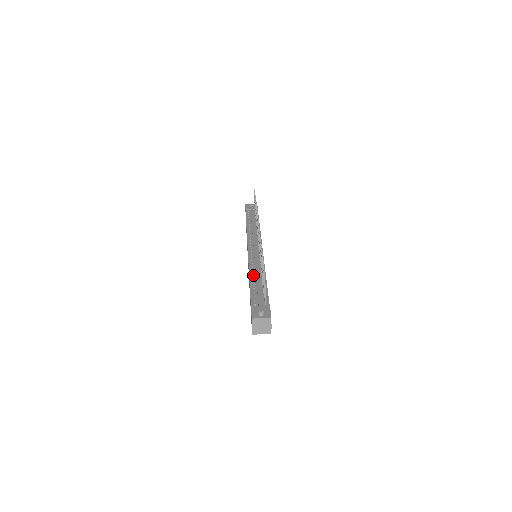
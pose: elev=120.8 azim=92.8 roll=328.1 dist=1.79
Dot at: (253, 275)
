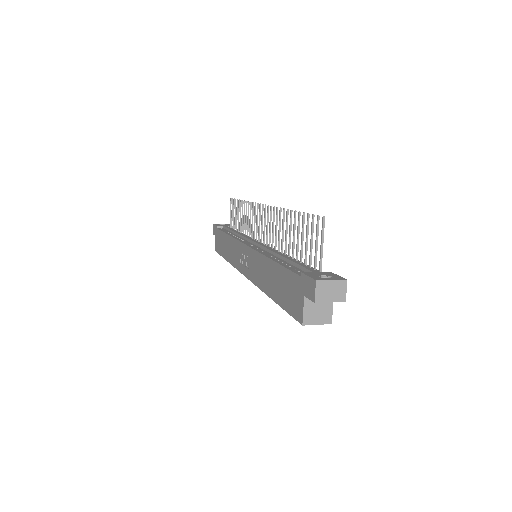
Dot at: (274, 257)
